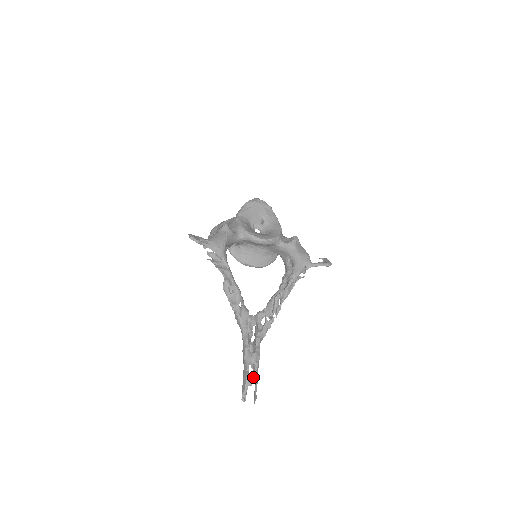
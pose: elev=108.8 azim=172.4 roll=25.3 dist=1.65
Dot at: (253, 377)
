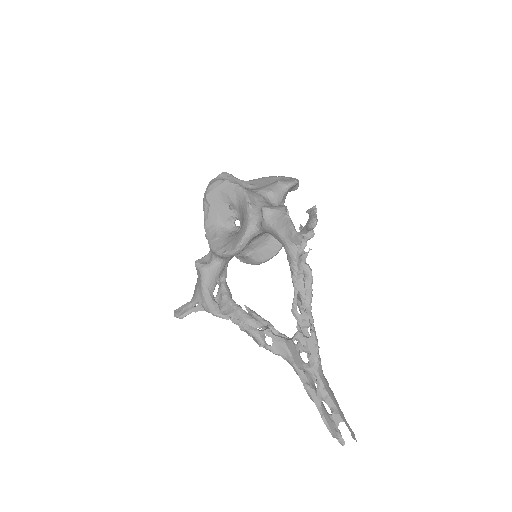
Dot at: (336, 413)
